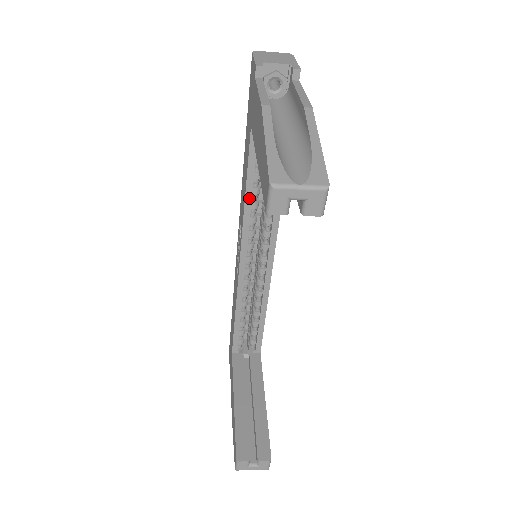
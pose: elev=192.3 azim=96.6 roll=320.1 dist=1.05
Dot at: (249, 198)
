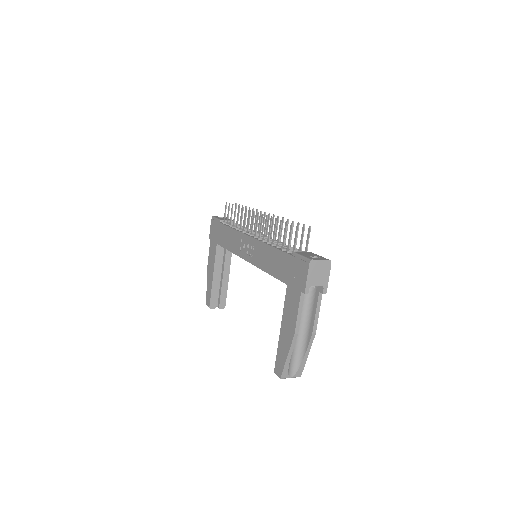
Dot at: occluded
